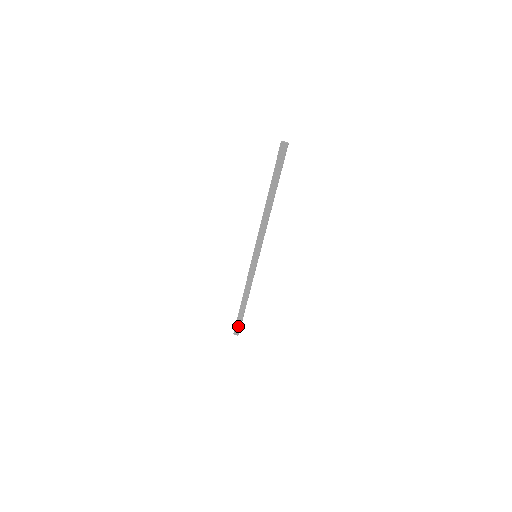
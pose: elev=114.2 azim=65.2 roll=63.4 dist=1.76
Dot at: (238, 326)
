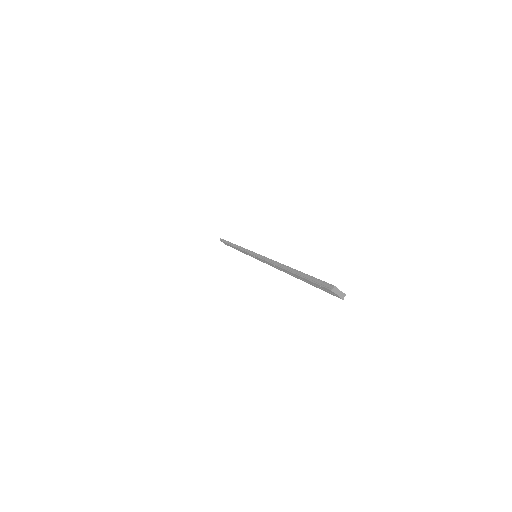
Dot at: occluded
